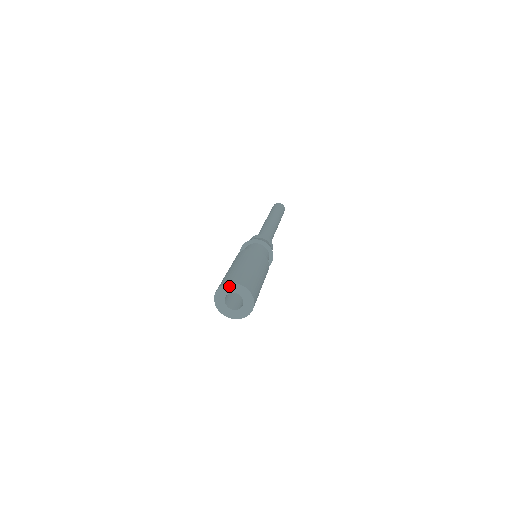
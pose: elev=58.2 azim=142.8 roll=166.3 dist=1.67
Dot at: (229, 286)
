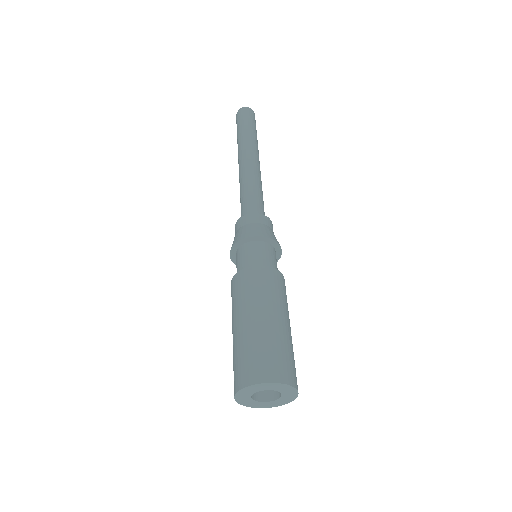
Dot at: (285, 387)
